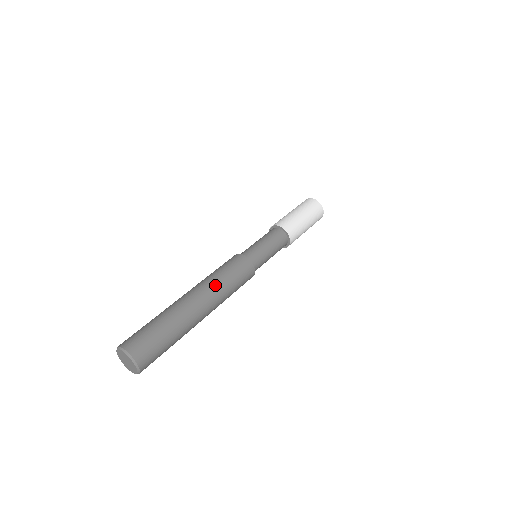
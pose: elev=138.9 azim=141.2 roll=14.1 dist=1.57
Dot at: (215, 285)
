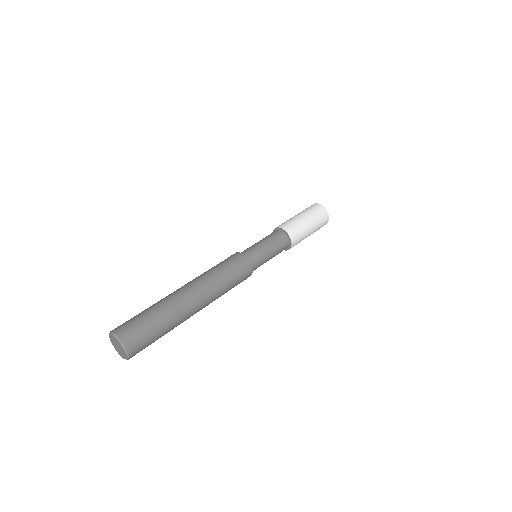
Dot at: (216, 289)
